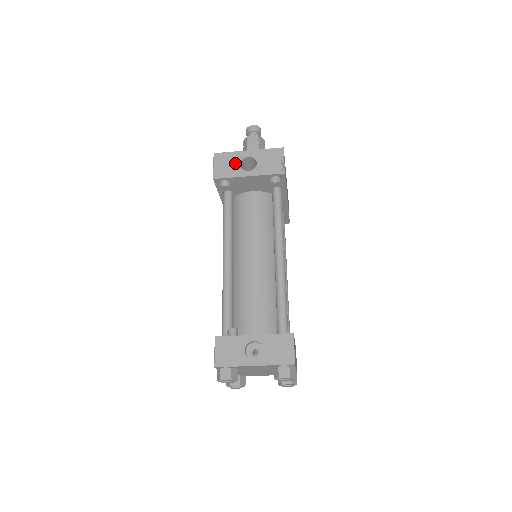
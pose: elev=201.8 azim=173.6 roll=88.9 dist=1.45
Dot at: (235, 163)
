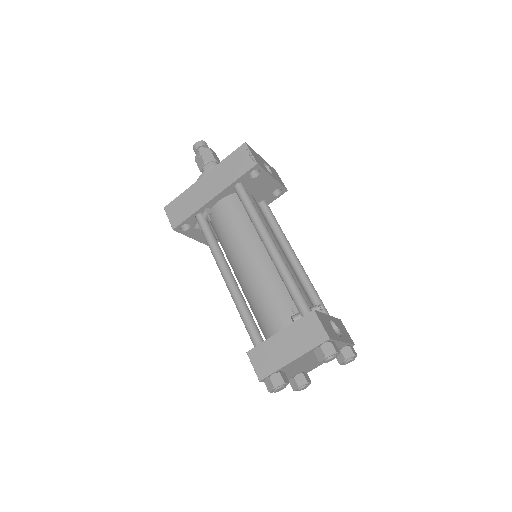
Dot at: (261, 161)
